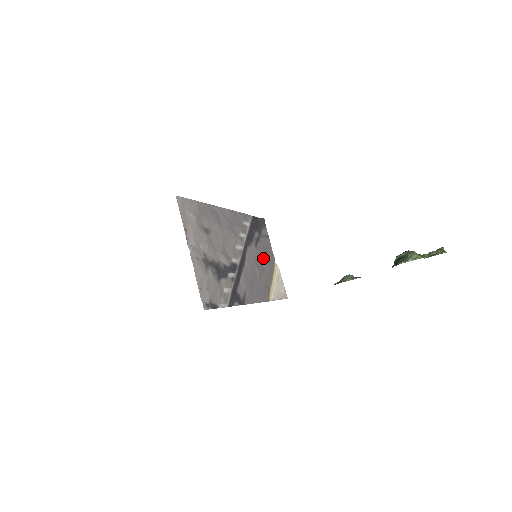
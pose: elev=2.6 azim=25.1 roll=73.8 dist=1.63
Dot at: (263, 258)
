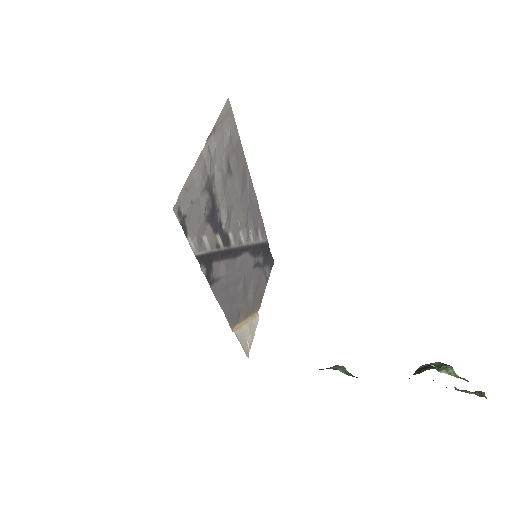
Dot at: (253, 286)
